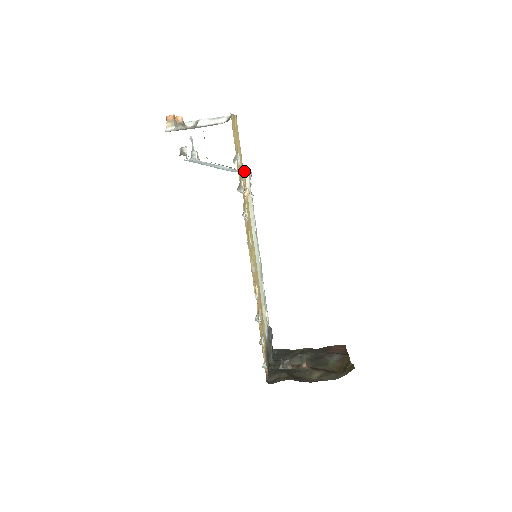
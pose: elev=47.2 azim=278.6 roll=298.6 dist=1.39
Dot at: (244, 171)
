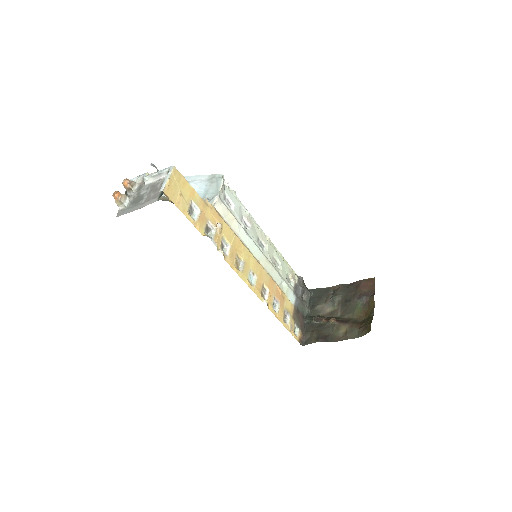
Dot at: (214, 185)
